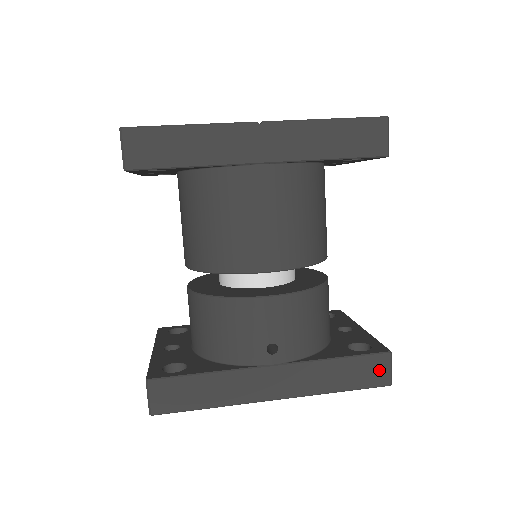
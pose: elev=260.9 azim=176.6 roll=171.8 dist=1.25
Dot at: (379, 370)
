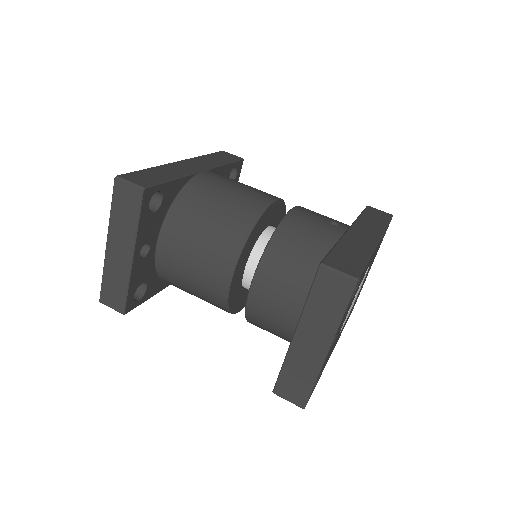
Dot at: (378, 212)
